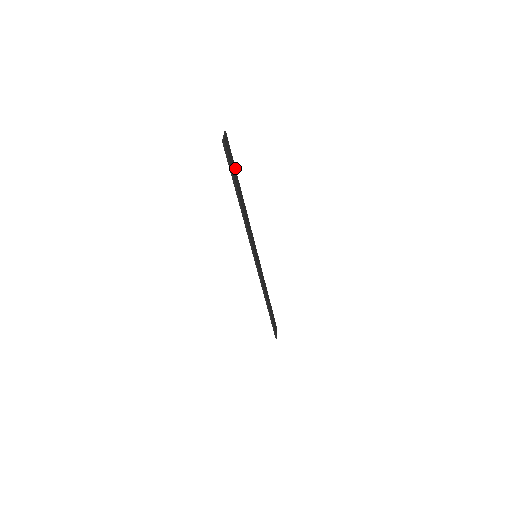
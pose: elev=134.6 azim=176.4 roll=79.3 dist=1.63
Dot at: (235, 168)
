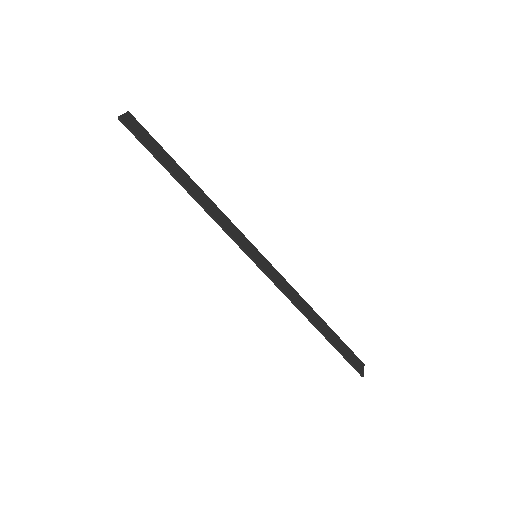
Dot at: (165, 151)
